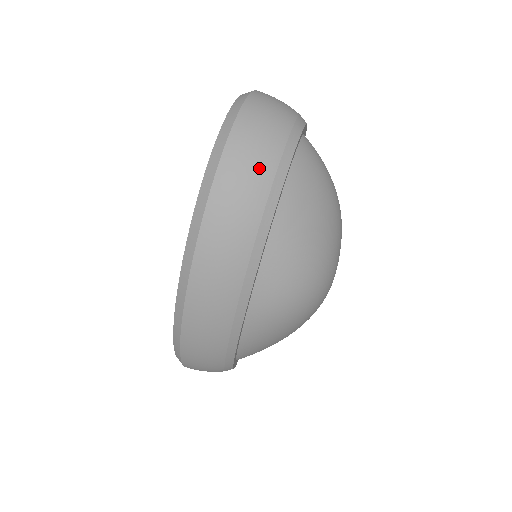
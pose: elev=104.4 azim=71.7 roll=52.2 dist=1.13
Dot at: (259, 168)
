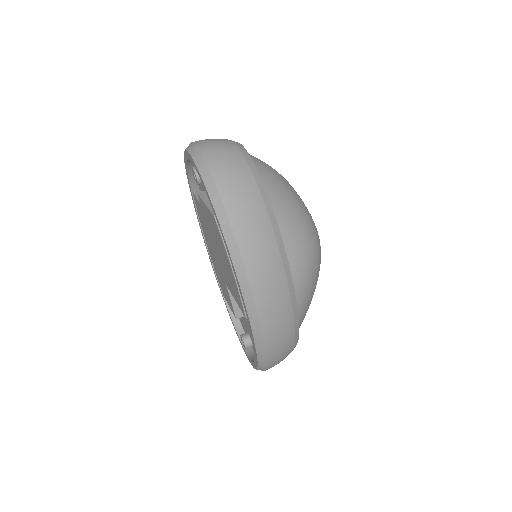
Dot at: (242, 177)
